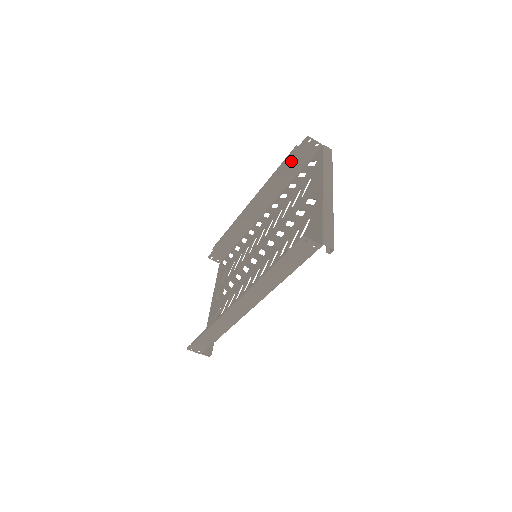
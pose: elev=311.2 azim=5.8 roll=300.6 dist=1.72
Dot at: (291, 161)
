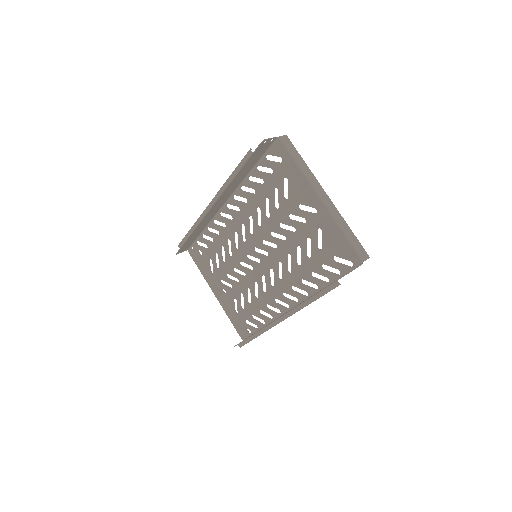
Dot at: (248, 163)
